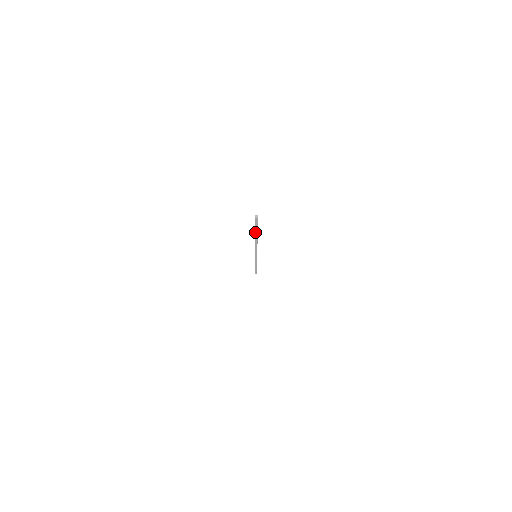
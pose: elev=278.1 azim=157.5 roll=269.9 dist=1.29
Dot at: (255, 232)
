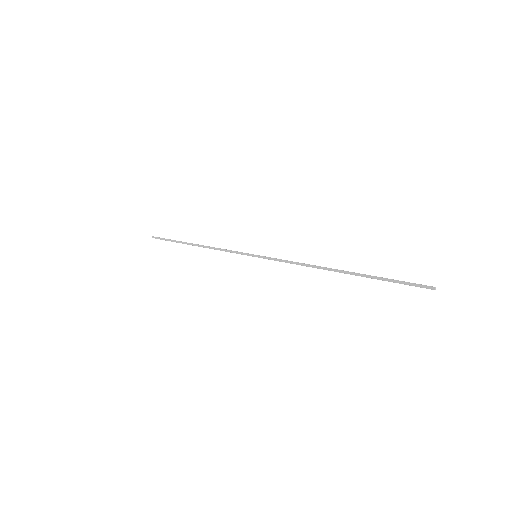
Dot at: (375, 278)
